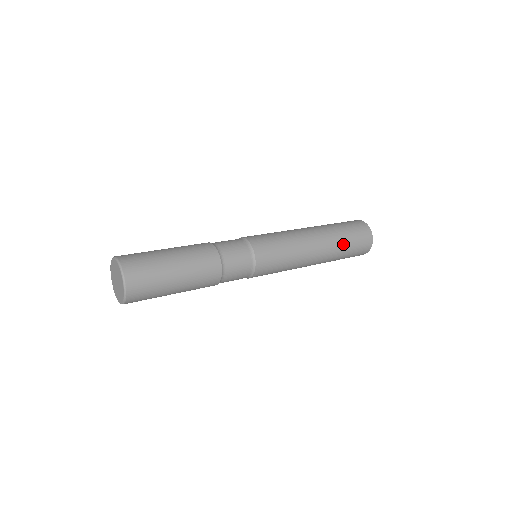
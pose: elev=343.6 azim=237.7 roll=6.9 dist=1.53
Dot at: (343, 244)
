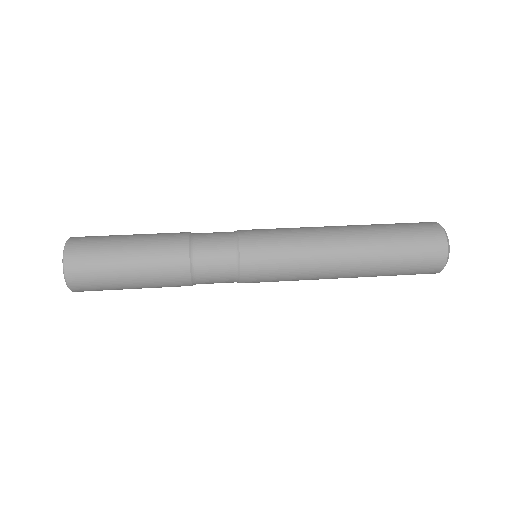
Dot at: (390, 252)
